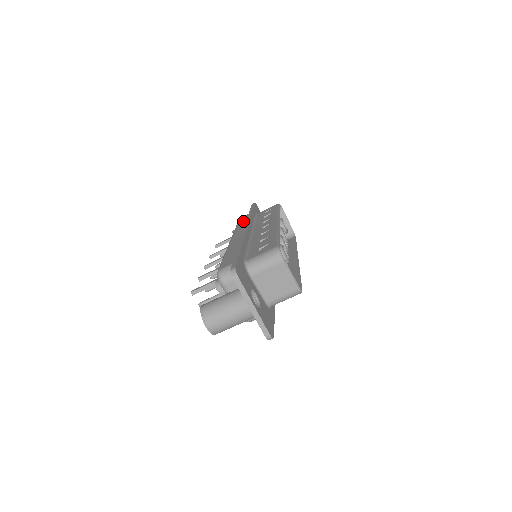
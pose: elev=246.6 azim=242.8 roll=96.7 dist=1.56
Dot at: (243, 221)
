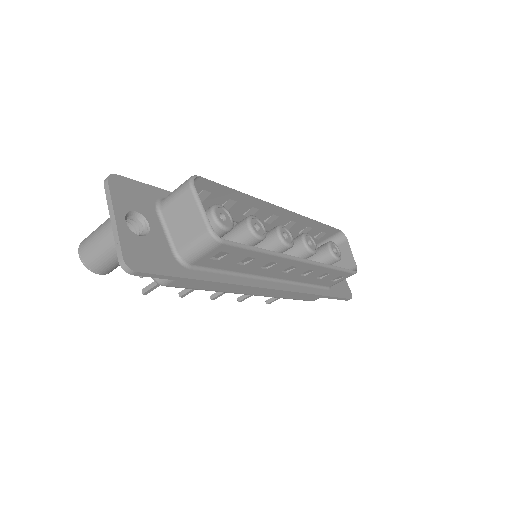
Dot at: occluded
